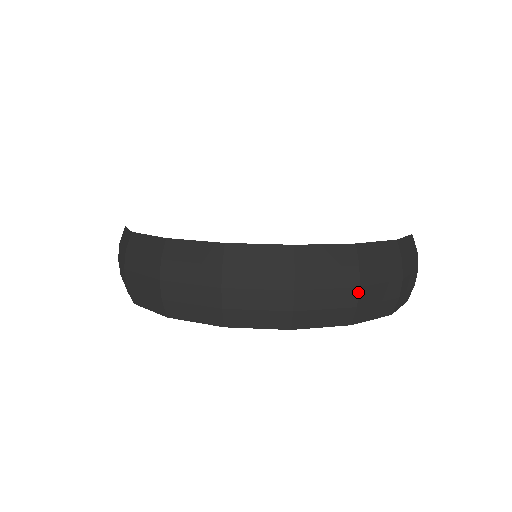
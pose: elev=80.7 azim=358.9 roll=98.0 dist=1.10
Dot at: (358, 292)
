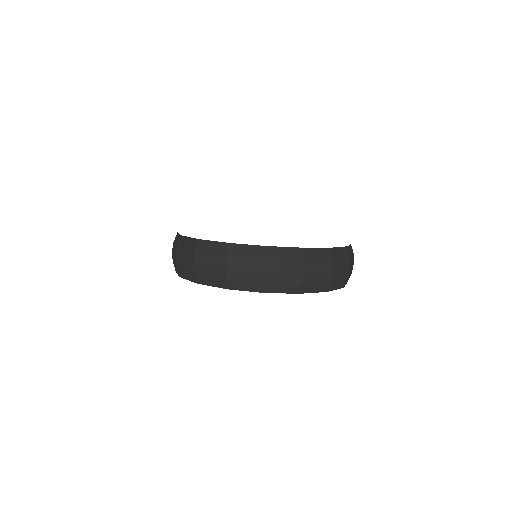
Dot at: (332, 273)
